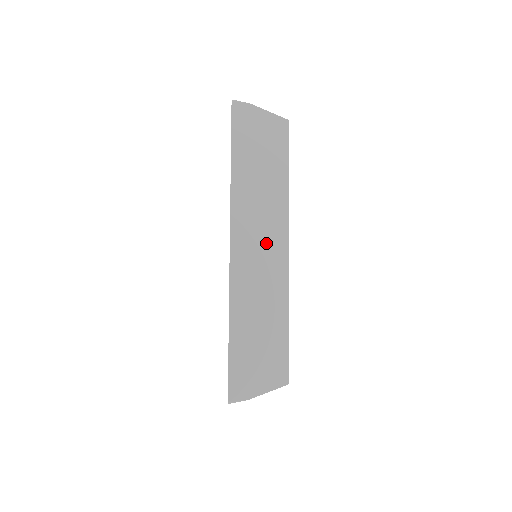
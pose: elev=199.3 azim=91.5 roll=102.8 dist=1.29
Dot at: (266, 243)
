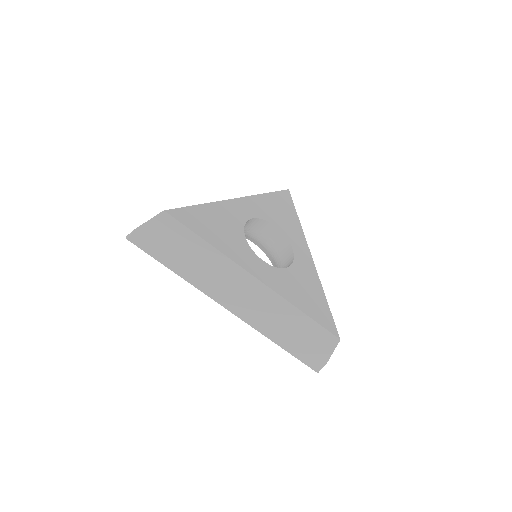
Dot at: occluded
